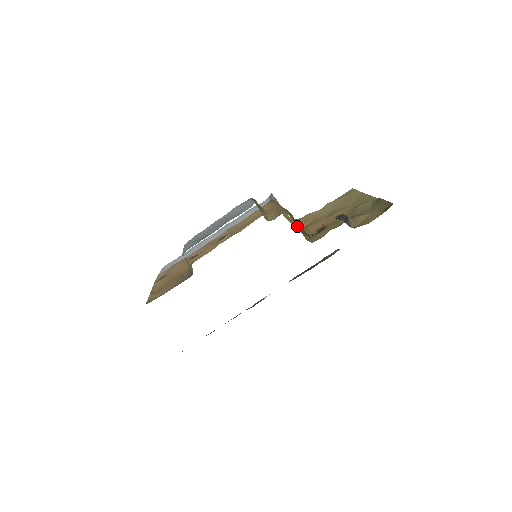
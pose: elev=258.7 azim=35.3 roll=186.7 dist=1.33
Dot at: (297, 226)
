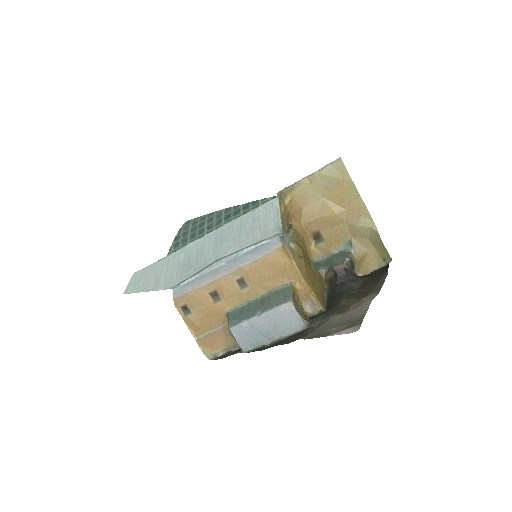
Dot at: (308, 265)
